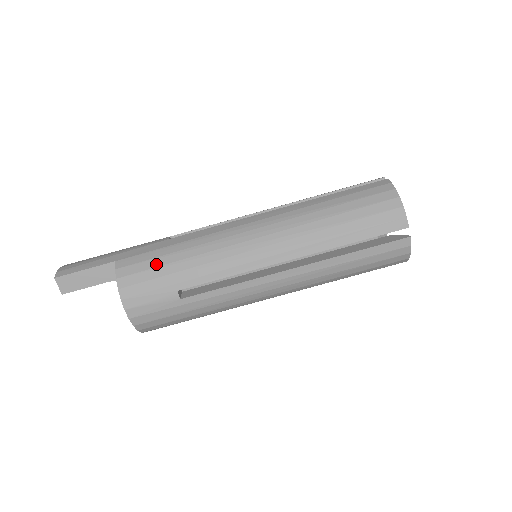
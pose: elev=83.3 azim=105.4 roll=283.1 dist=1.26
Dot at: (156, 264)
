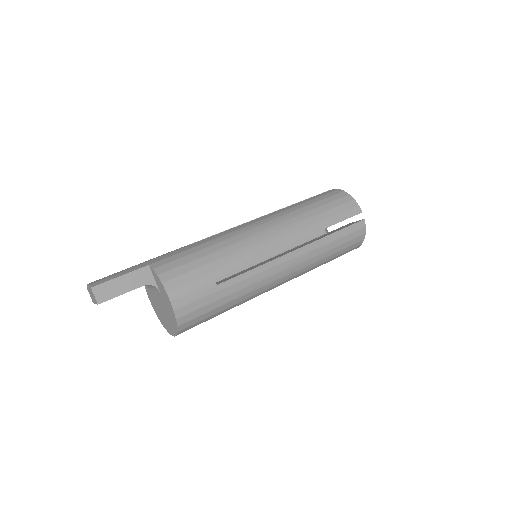
Dot at: (190, 259)
